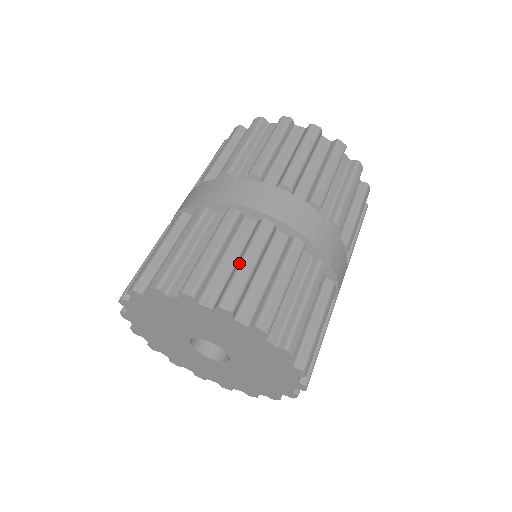
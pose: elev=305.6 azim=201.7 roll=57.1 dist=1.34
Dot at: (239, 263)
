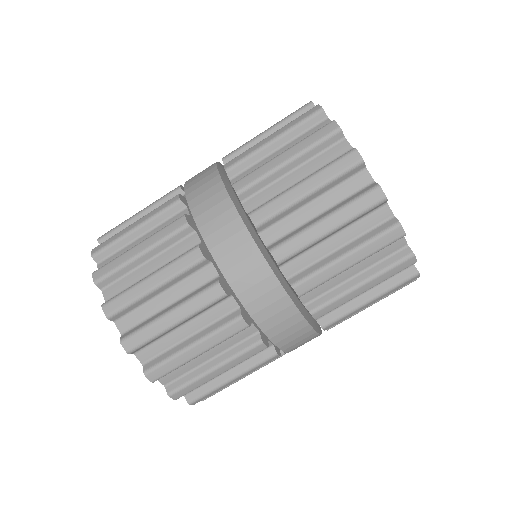
Dot at: (145, 277)
